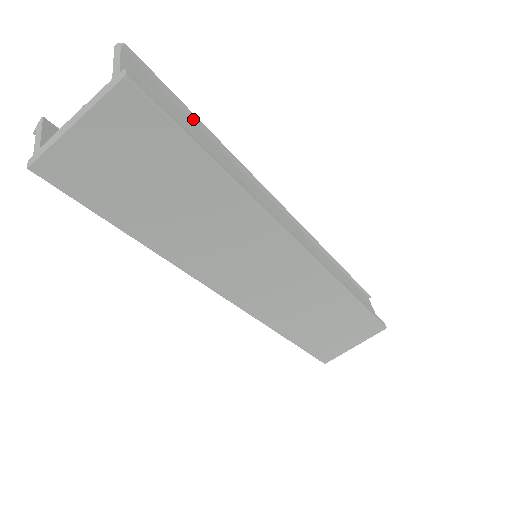
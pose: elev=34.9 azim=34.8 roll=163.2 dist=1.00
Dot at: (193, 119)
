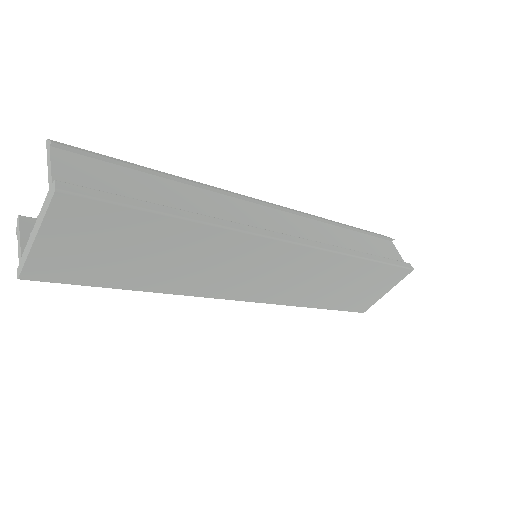
Dot at: (145, 171)
